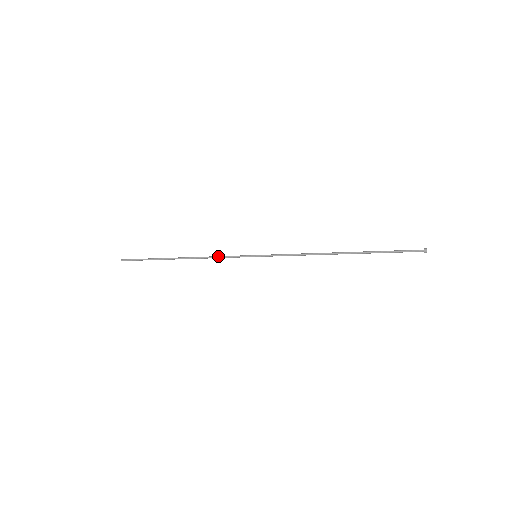
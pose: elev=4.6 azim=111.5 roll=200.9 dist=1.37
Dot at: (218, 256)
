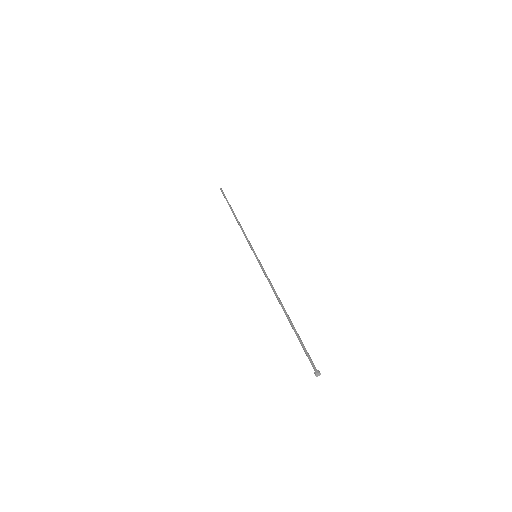
Dot at: occluded
